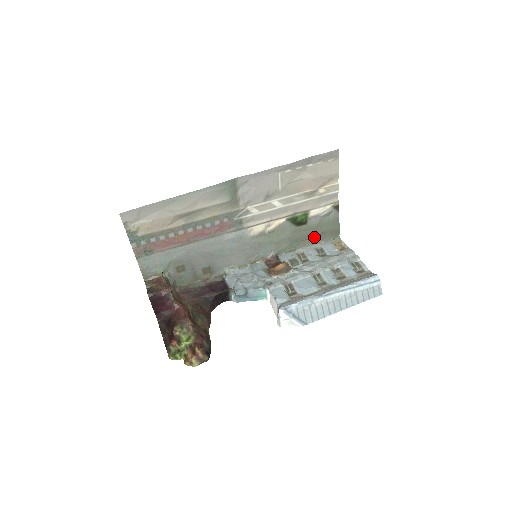
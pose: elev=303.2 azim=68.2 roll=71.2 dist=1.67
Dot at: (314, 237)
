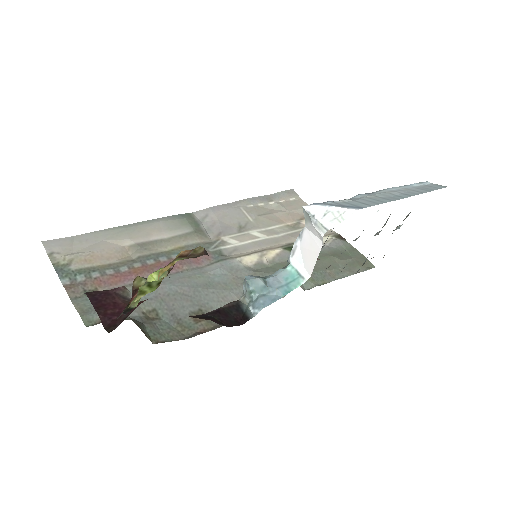
Dot at: (339, 268)
